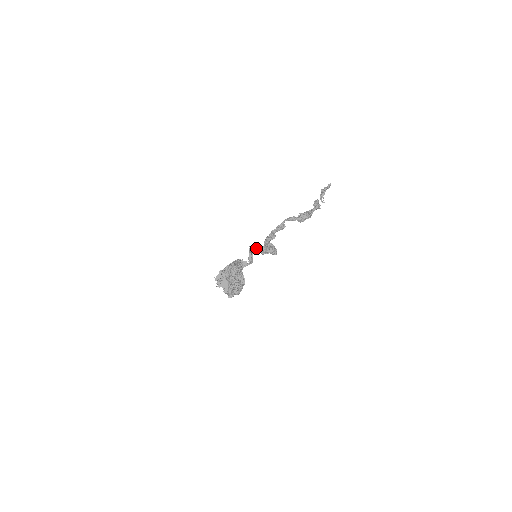
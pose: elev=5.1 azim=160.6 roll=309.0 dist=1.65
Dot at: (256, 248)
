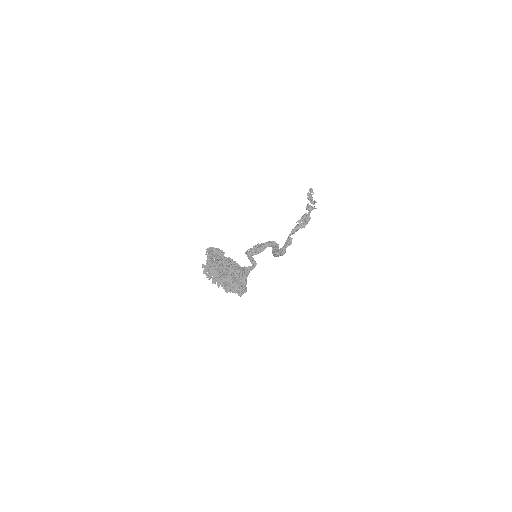
Dot at: (251, 250)
